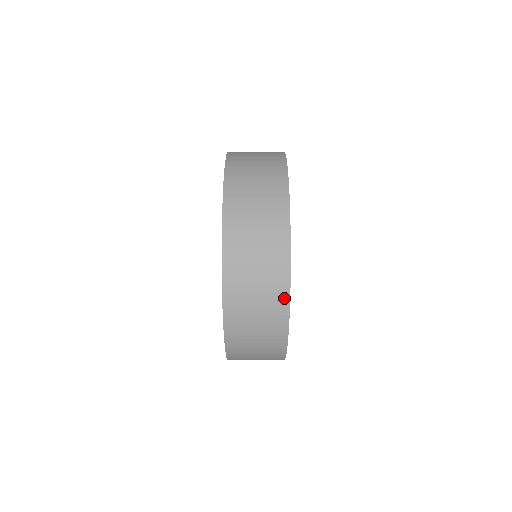
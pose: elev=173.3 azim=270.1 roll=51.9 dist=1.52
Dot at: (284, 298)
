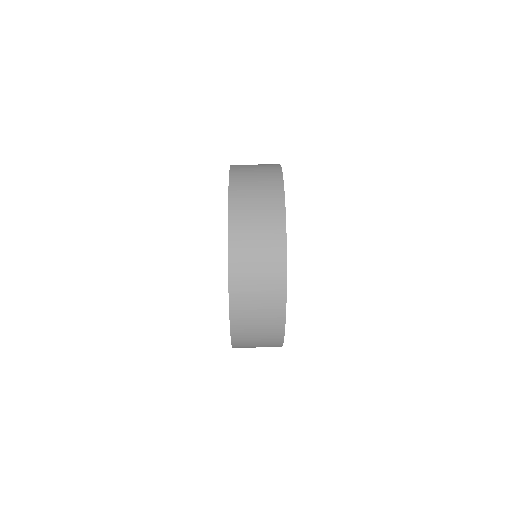
Dot at: occluded
